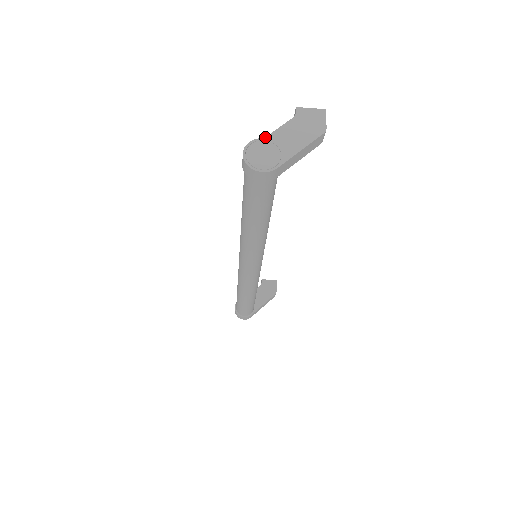
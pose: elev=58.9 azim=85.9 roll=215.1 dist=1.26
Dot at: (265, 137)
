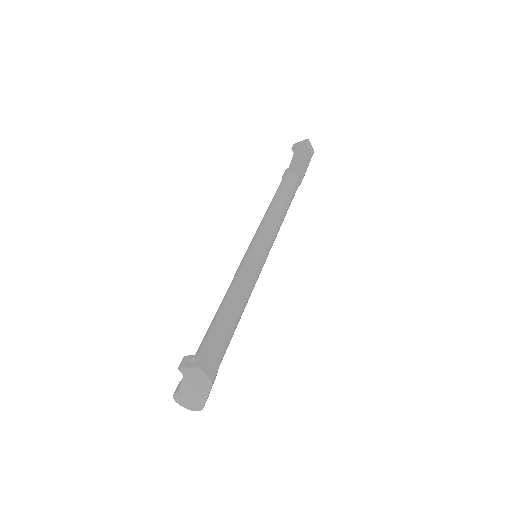
Dot at: (178, 392)
